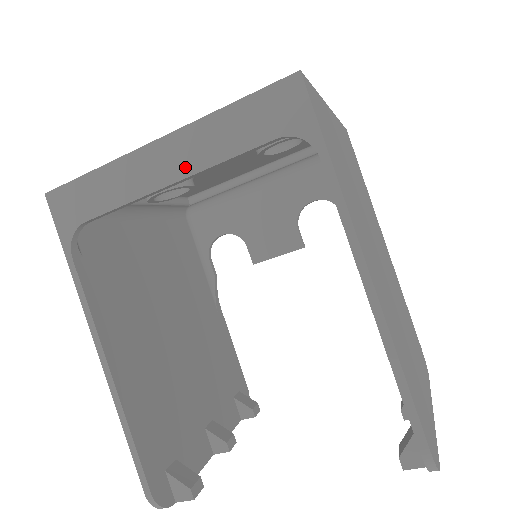
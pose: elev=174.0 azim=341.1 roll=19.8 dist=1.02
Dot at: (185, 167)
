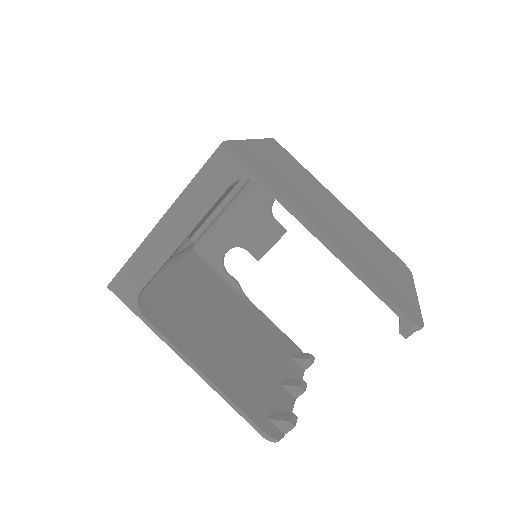
Dot at: (185, 228)
